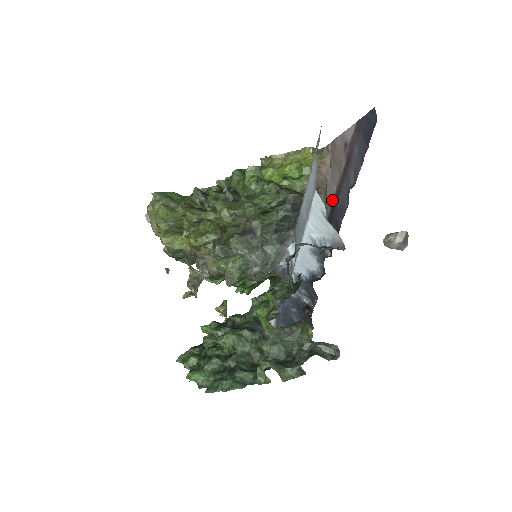
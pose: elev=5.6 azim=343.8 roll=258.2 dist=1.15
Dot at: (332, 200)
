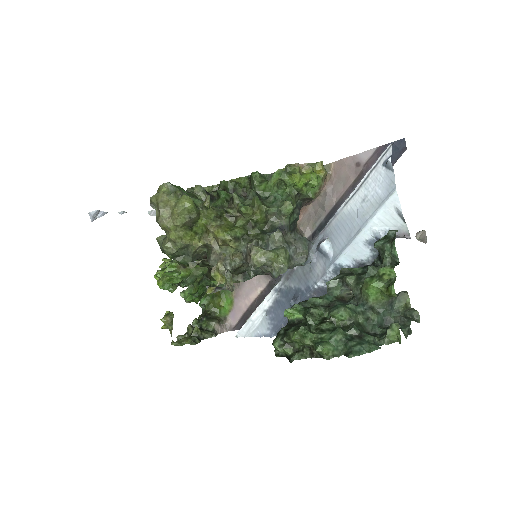
Dot at: (330, 209)
